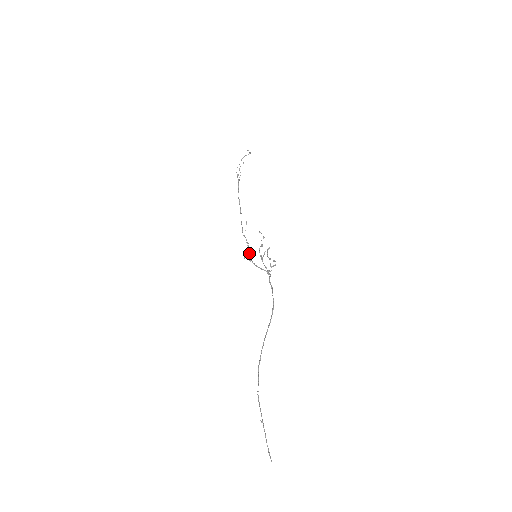
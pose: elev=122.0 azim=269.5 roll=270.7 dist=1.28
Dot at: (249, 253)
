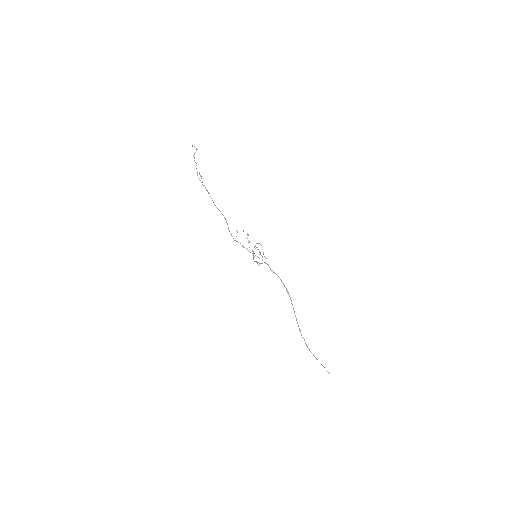
Dot at: (253, 257)
